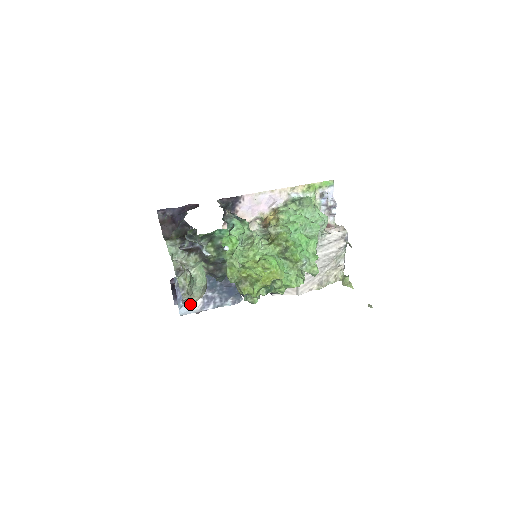
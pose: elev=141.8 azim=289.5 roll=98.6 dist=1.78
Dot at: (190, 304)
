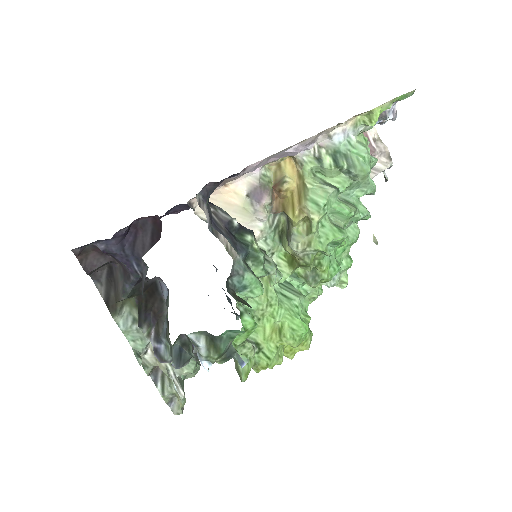
Dot at: occluded
